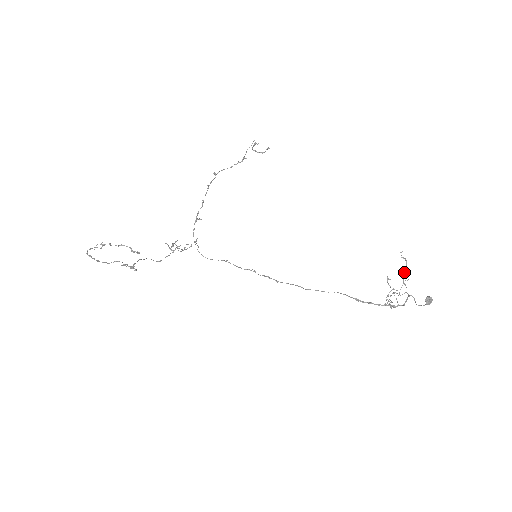
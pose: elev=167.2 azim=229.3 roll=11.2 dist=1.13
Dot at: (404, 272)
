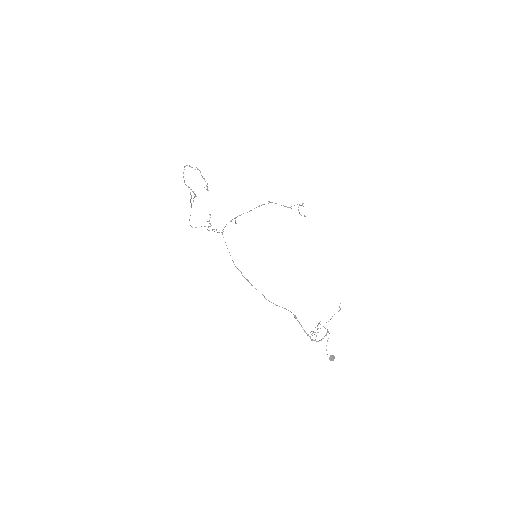
Dot at: occluded
